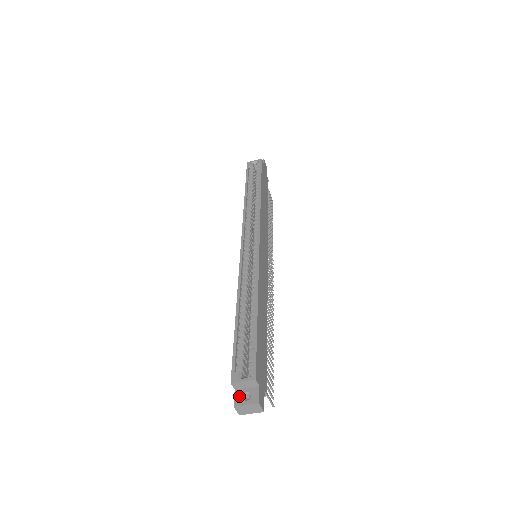
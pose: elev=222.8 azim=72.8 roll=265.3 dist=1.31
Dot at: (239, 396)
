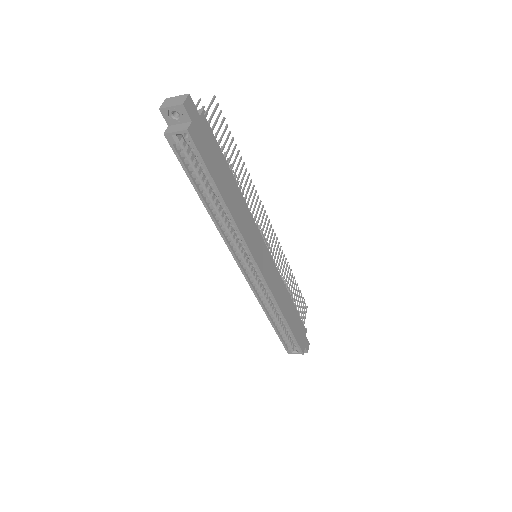
Dot at: occluded
